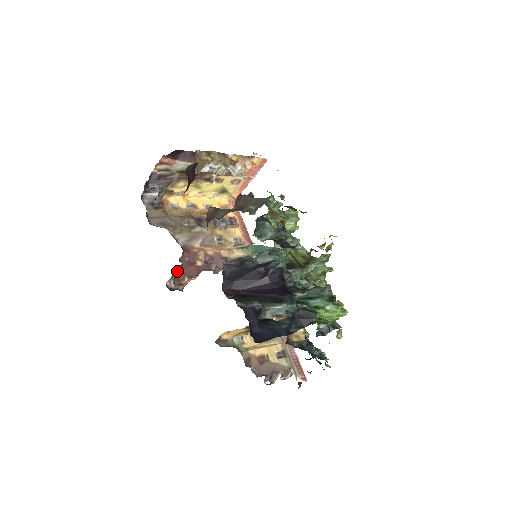
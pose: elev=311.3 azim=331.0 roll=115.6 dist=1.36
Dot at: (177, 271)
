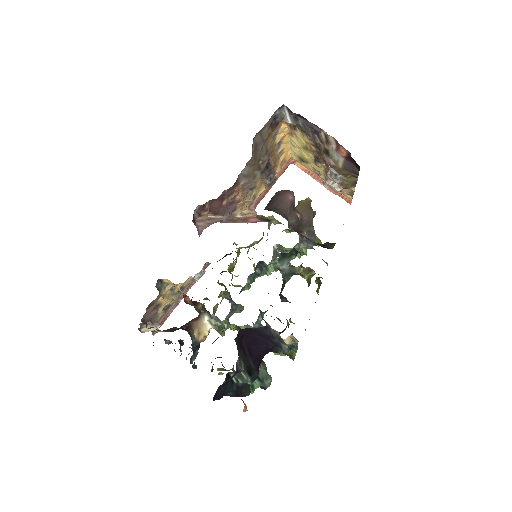
Dot at: (212, 200)
